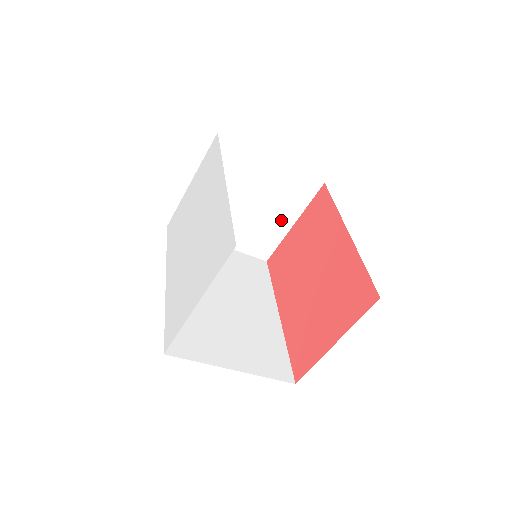
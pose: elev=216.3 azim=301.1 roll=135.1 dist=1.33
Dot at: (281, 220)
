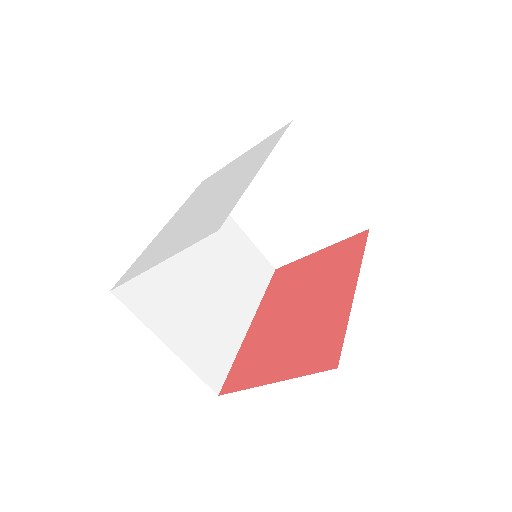
Dot at: (309, 239)
